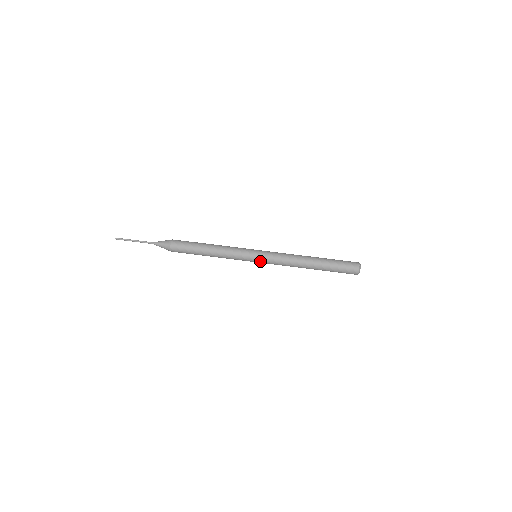
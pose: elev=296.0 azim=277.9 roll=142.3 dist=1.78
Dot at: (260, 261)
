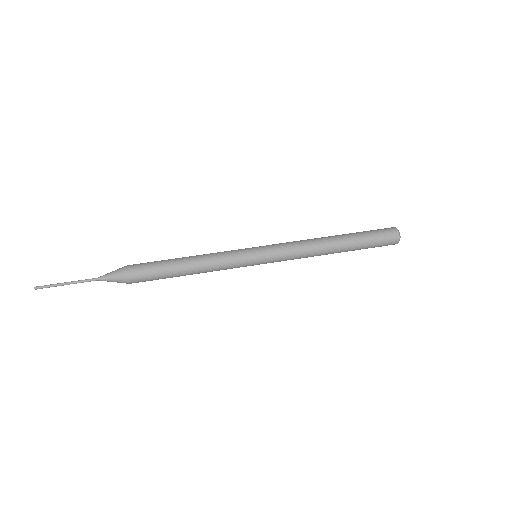
Dot at: (265, 258)
